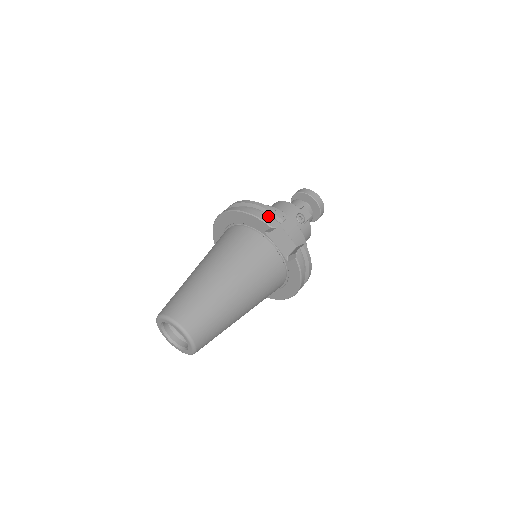
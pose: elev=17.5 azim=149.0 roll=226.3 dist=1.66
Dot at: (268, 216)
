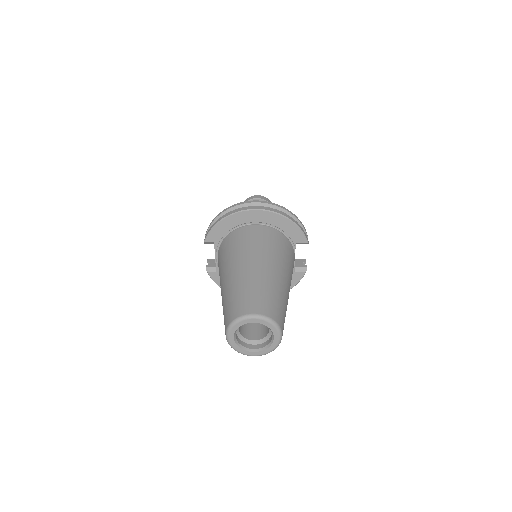
Dot at: occluded
